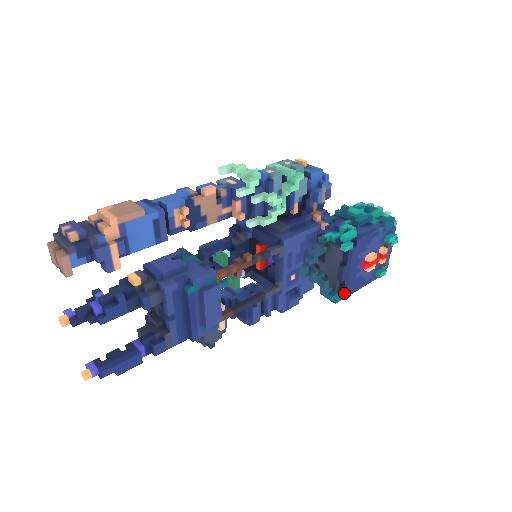
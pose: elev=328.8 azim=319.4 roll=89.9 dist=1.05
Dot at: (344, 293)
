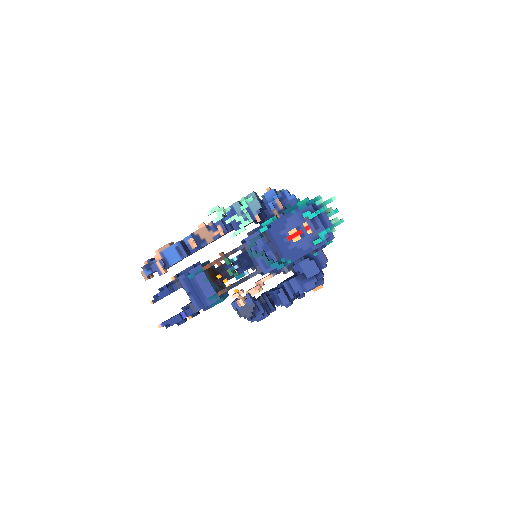
Dot at: (283, 262)
